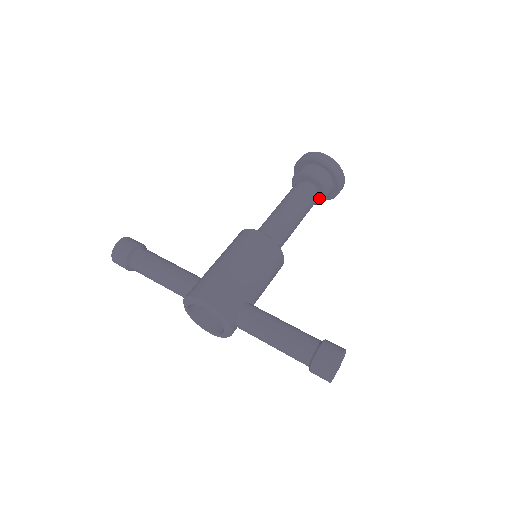
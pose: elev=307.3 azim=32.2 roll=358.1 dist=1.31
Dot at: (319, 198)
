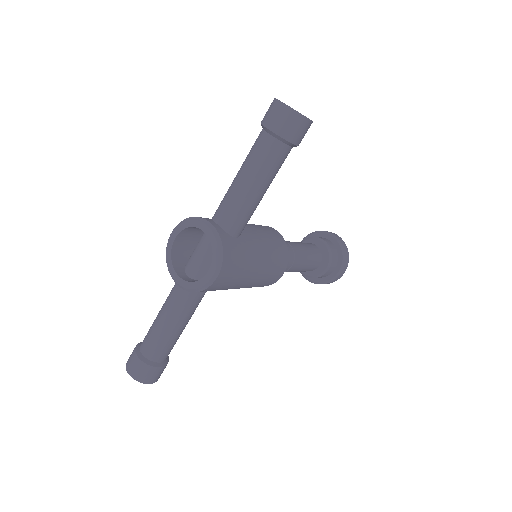
Dot at: (323, 250)
